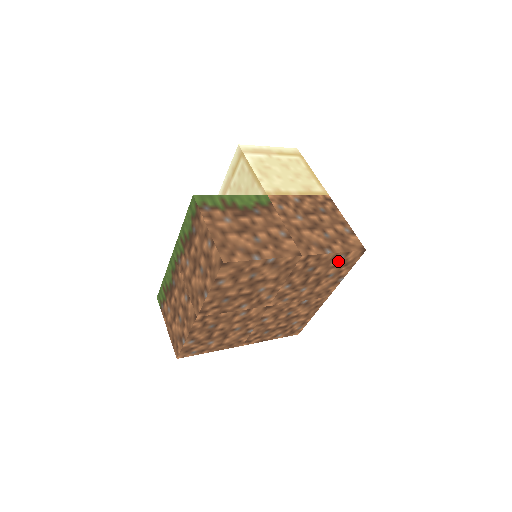
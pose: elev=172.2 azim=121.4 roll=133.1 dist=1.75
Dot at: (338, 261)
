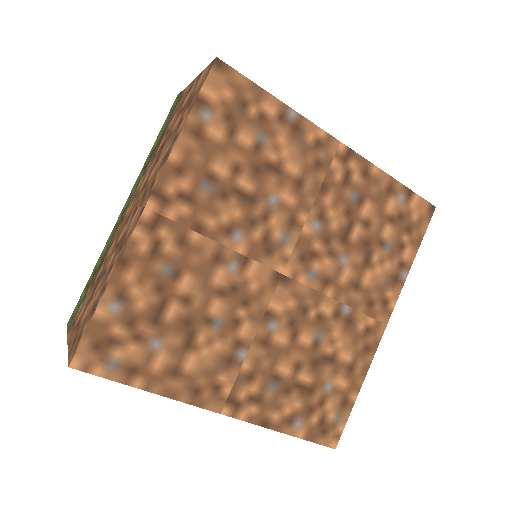
Dot at: (396, 208)
